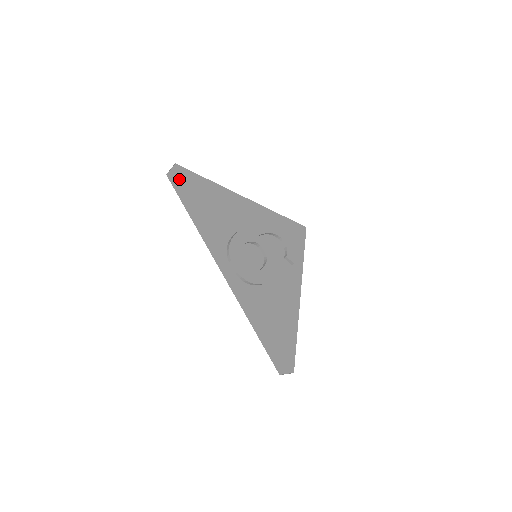
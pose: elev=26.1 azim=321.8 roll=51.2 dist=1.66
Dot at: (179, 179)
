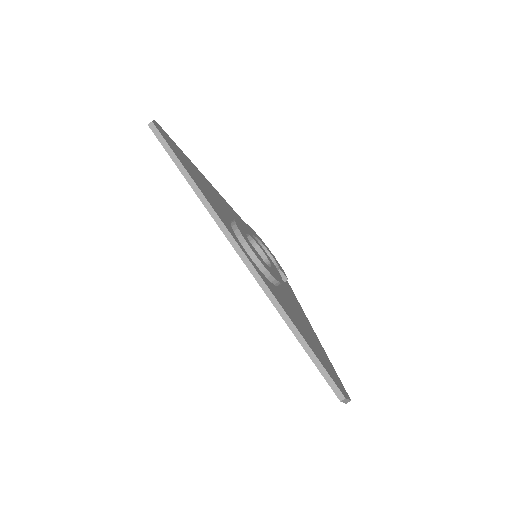
Dot at: (164, 135)
